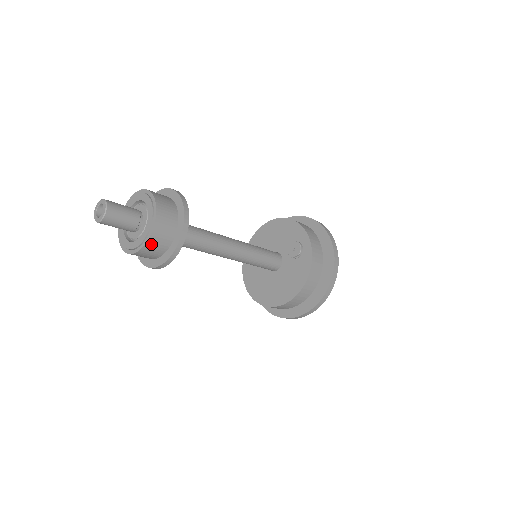
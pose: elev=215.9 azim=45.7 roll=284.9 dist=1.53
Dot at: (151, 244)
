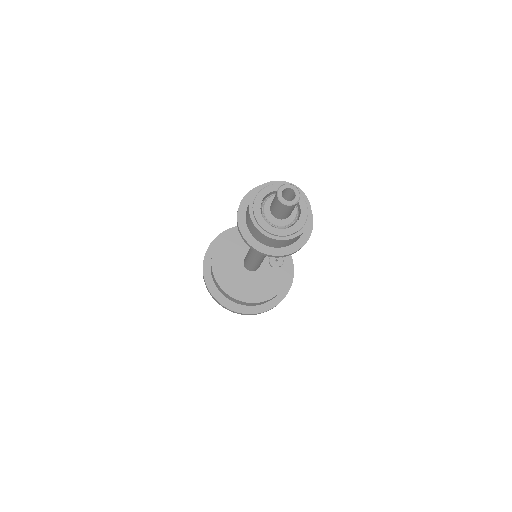
Dot at: (295, 238)
